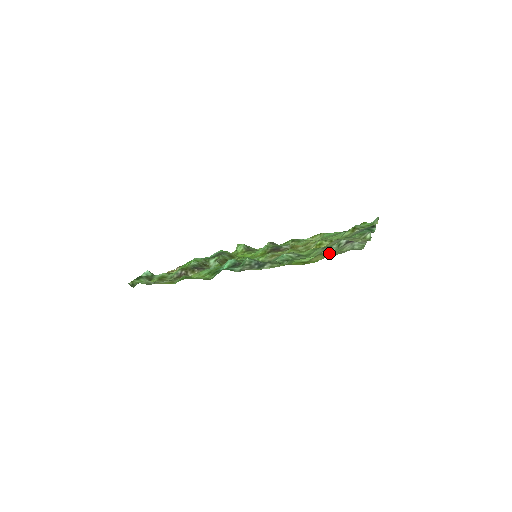
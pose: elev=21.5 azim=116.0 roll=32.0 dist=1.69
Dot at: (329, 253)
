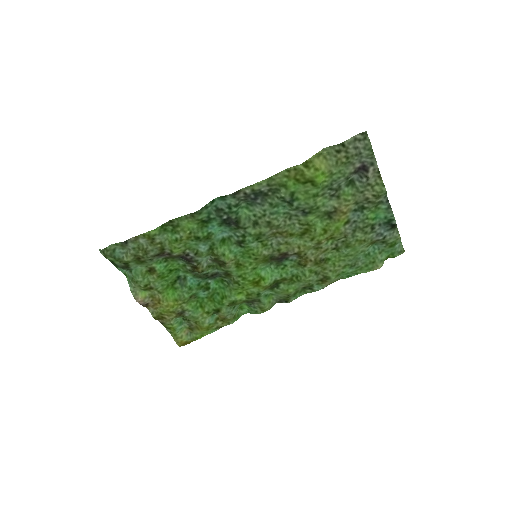
Dot at: (332, 146)
